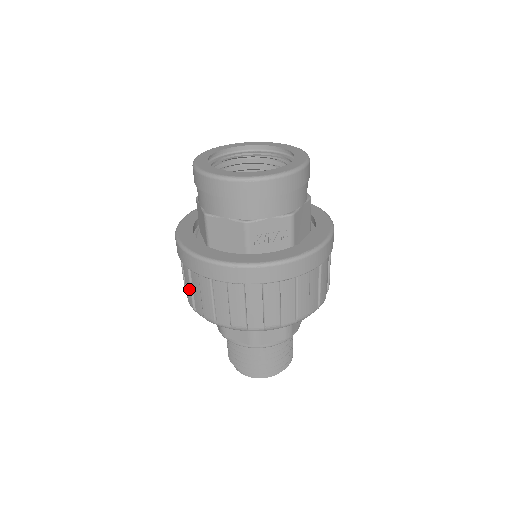
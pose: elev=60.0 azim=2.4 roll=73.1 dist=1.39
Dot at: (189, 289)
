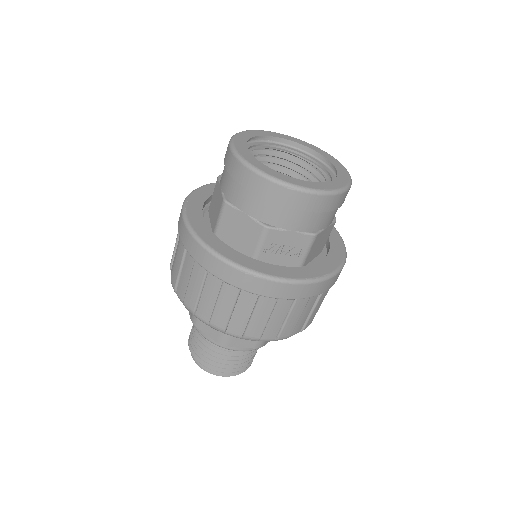
Dot at: (177, 269)
